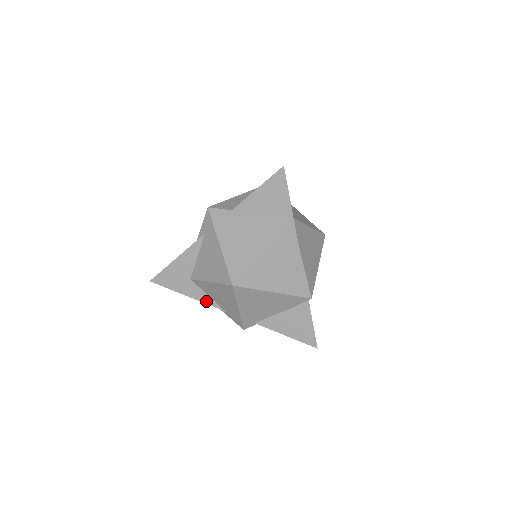
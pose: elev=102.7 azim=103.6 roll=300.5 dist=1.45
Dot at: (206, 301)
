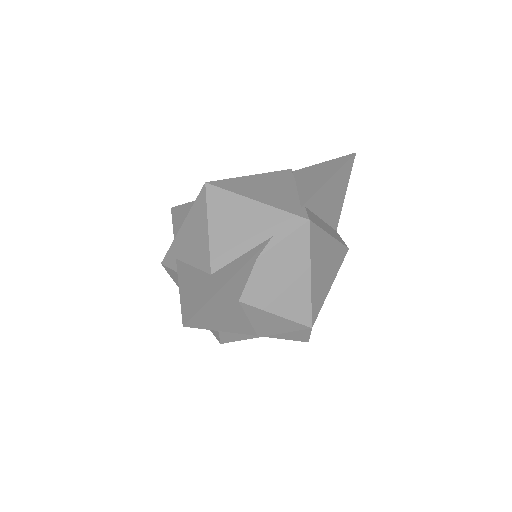
Dot at: (248, 258)
